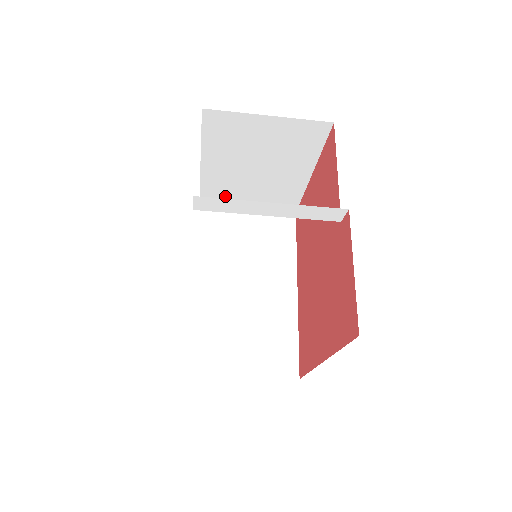
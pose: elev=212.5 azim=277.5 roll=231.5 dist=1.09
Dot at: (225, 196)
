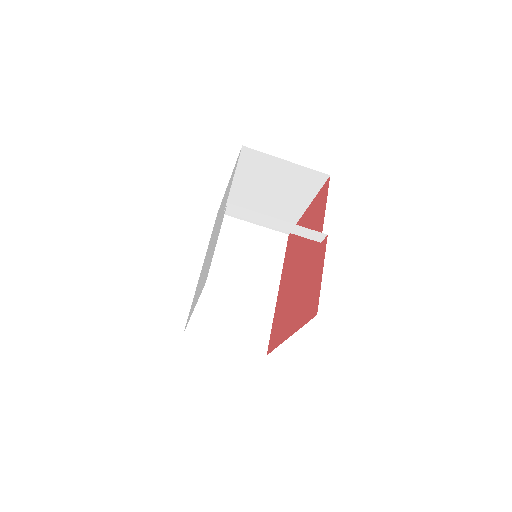
Dot at: occluded
